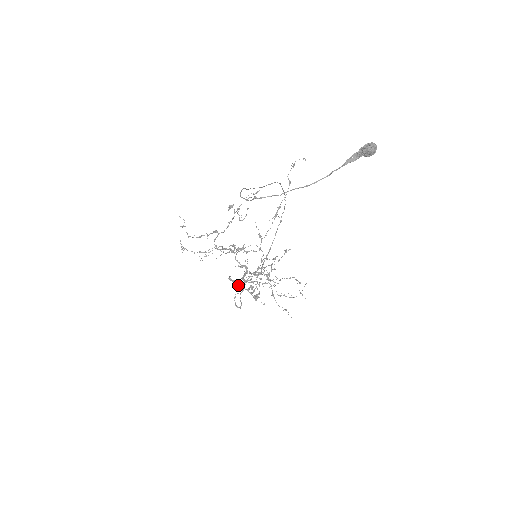
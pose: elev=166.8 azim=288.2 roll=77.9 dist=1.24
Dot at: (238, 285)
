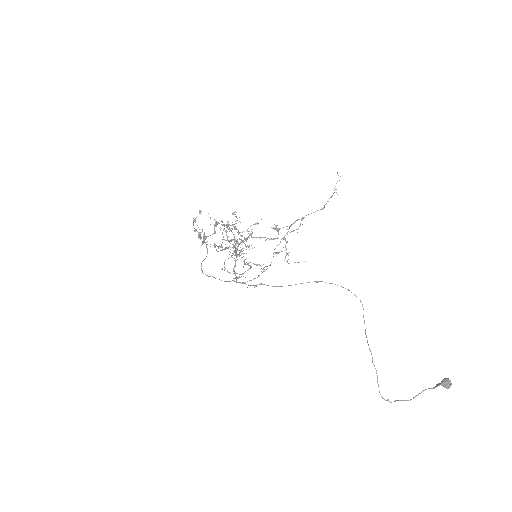
Dot at: (200, 235)
